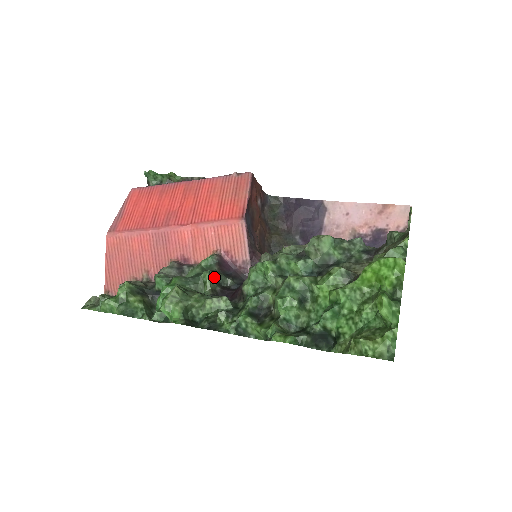
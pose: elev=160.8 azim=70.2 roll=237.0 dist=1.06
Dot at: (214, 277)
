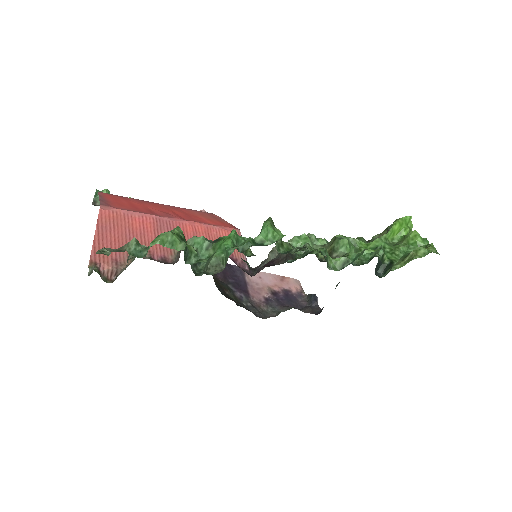
Dot at: occluded
